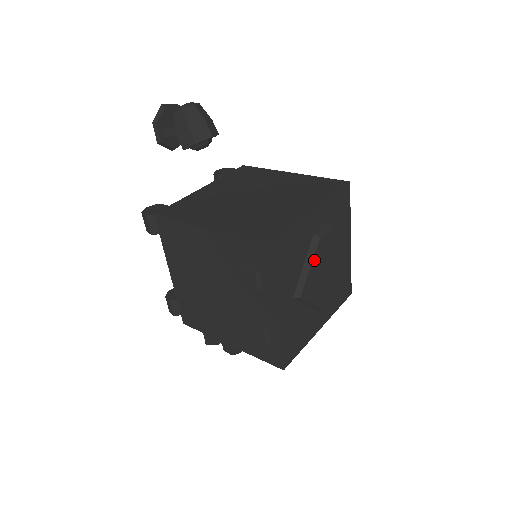
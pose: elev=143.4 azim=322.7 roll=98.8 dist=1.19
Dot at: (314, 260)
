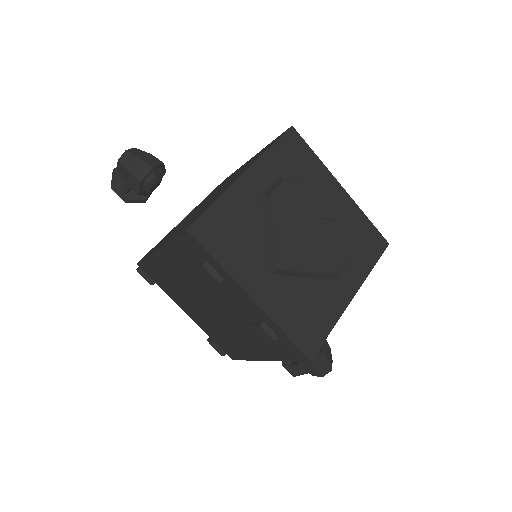
Dot at: (275, 223)
